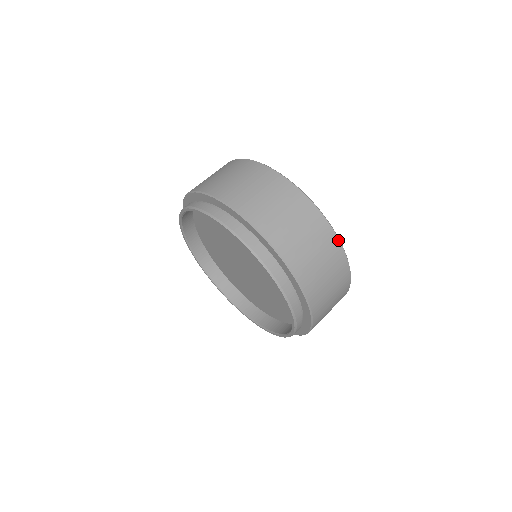
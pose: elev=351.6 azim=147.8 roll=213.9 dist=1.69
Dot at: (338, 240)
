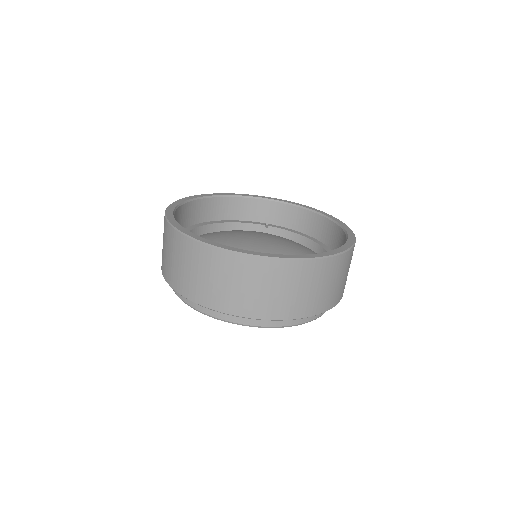
Dot at: (240, 255)
